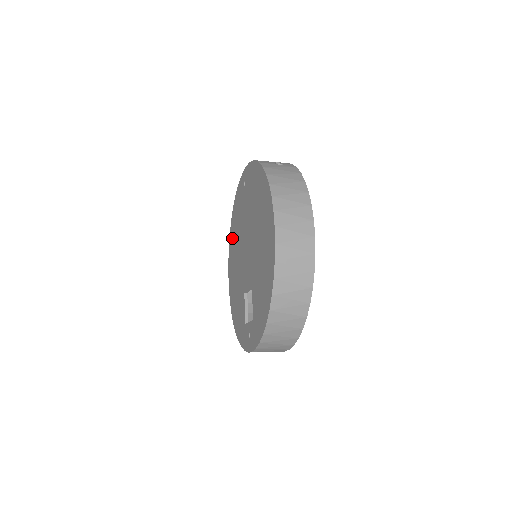
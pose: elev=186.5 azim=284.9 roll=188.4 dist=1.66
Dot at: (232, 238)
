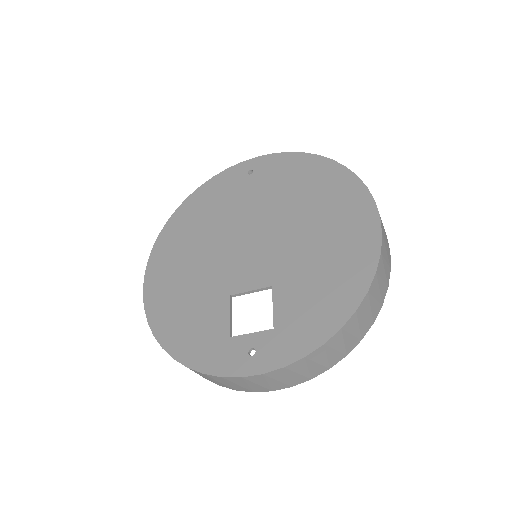
Dot at: (178, 230)
